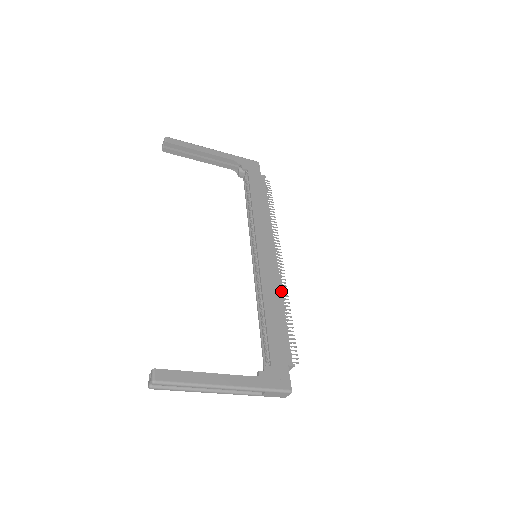
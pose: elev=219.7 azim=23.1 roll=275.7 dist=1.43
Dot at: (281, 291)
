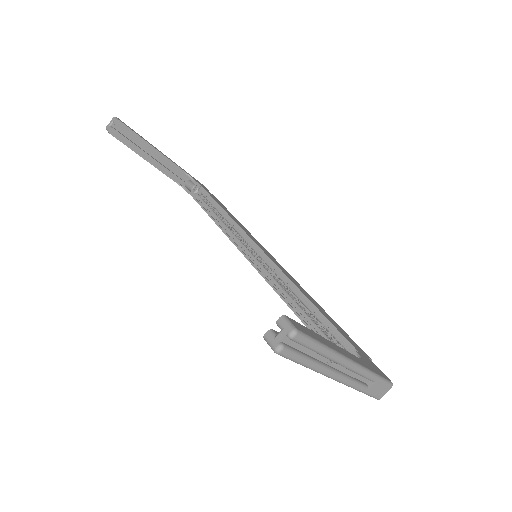
Dot at: occluded
